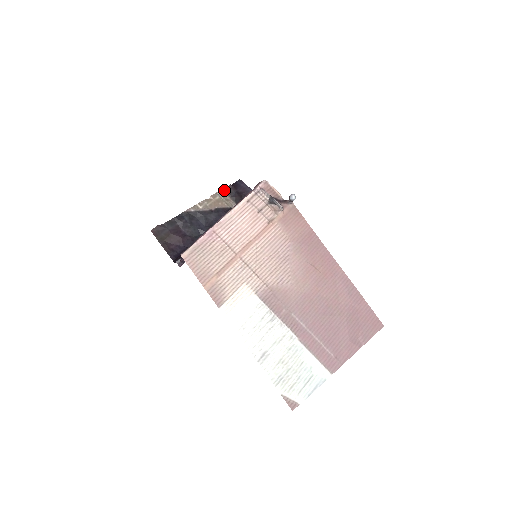
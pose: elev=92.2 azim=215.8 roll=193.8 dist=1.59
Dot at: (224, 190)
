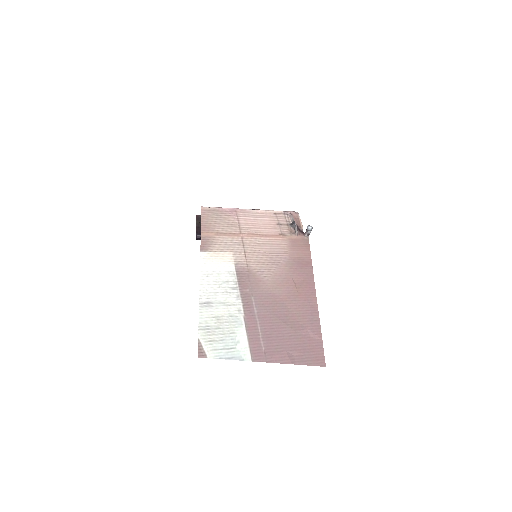
Dot at: occluded
